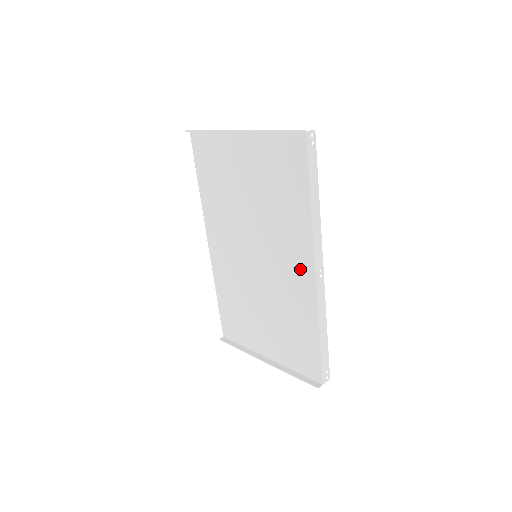
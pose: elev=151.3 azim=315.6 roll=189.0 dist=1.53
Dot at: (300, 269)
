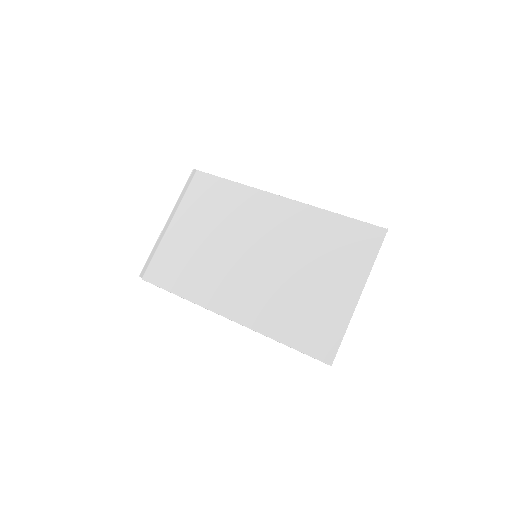
Dot at: (277, 210)
